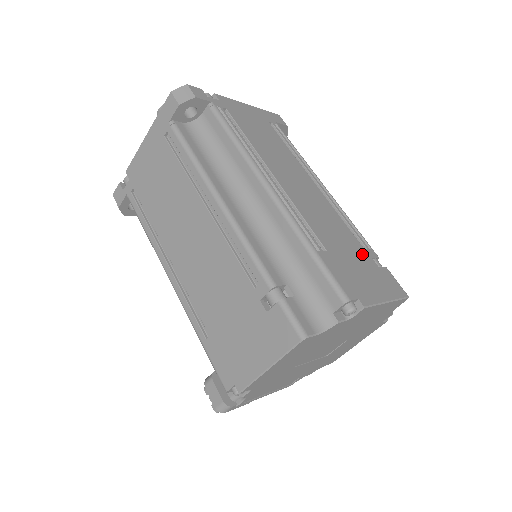
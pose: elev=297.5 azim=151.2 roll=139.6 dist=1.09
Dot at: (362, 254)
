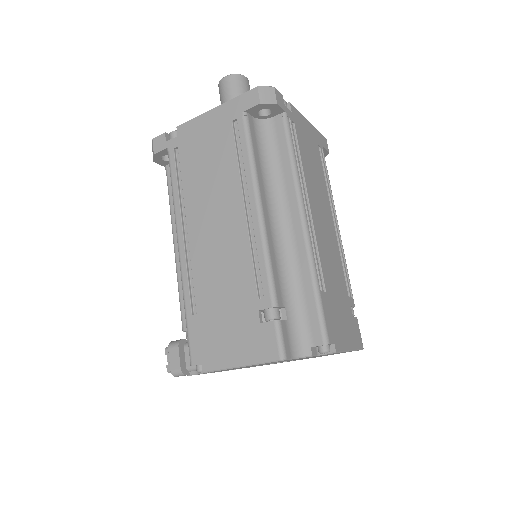
Dot at: (346, 301)
